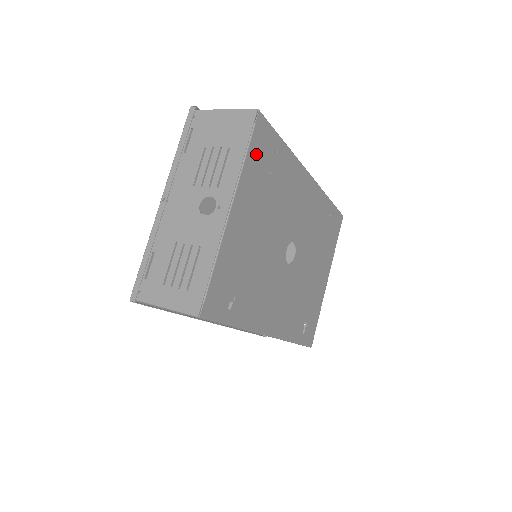
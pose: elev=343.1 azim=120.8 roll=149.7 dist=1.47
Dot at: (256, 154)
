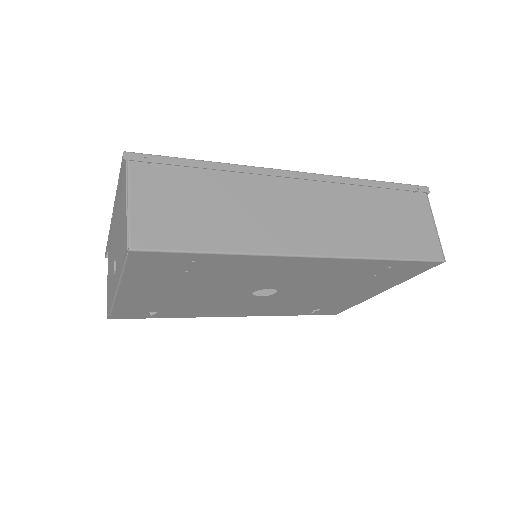
Dot at: (145, 269)
